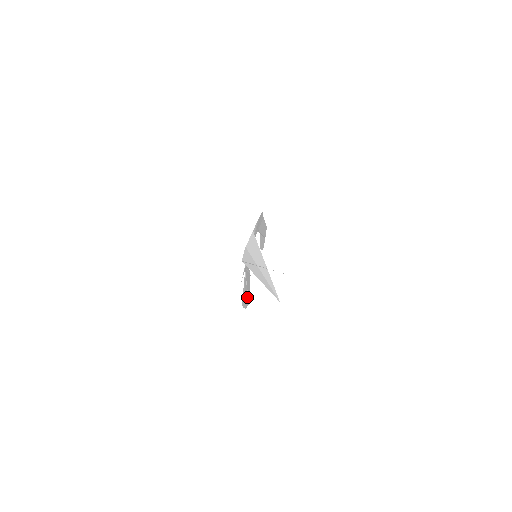
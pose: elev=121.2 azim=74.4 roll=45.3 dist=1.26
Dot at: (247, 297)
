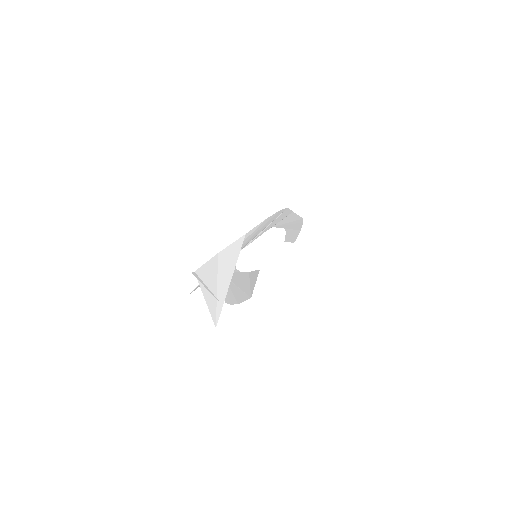
Dot at: (242, 293)
